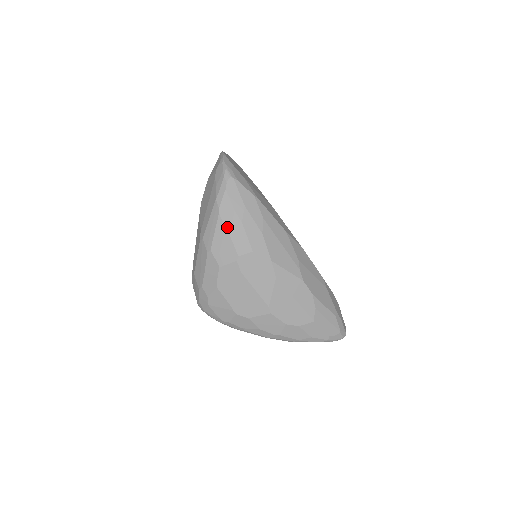
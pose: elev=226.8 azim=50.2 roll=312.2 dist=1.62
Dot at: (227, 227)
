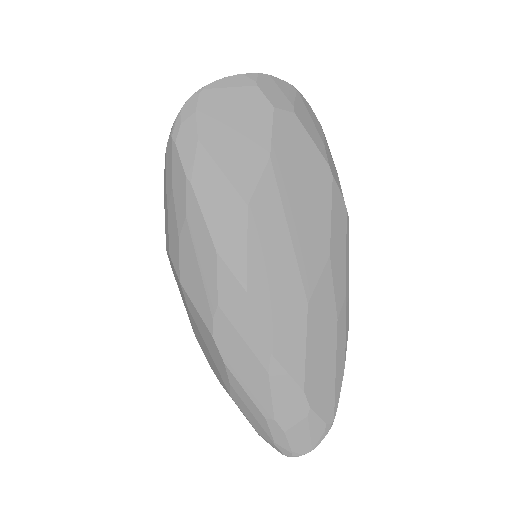
Dot at: (165, 206)
